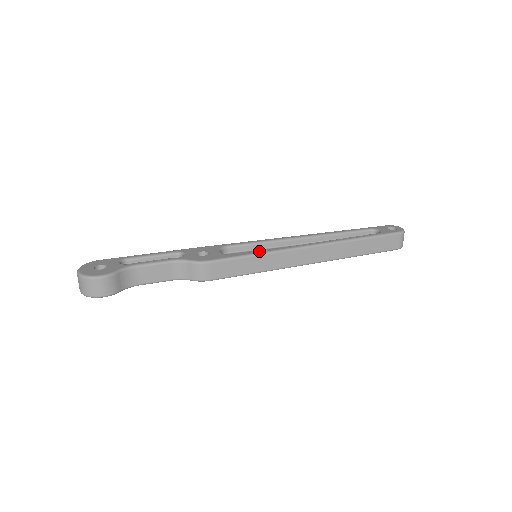
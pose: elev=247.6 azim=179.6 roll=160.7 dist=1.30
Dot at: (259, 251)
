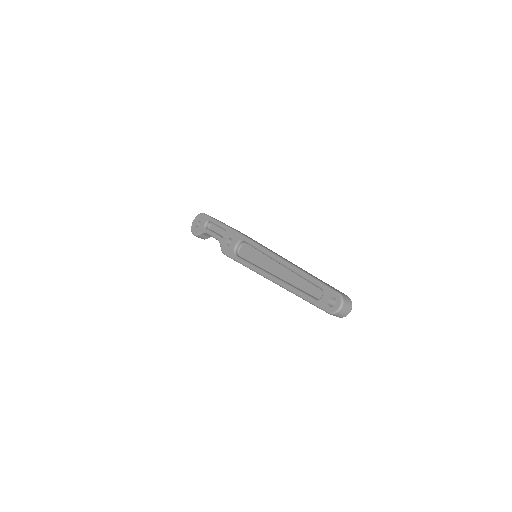
Dot at: (245, 263)
